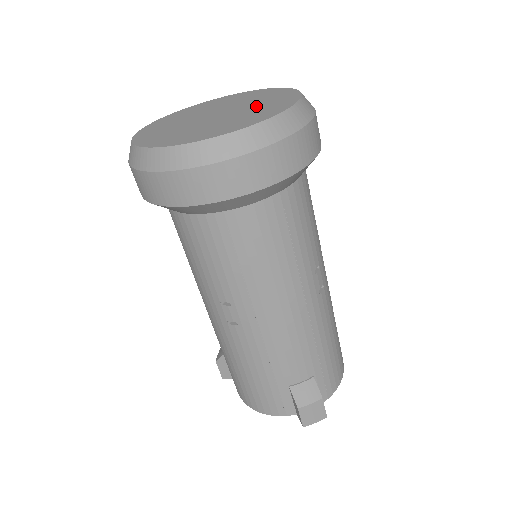
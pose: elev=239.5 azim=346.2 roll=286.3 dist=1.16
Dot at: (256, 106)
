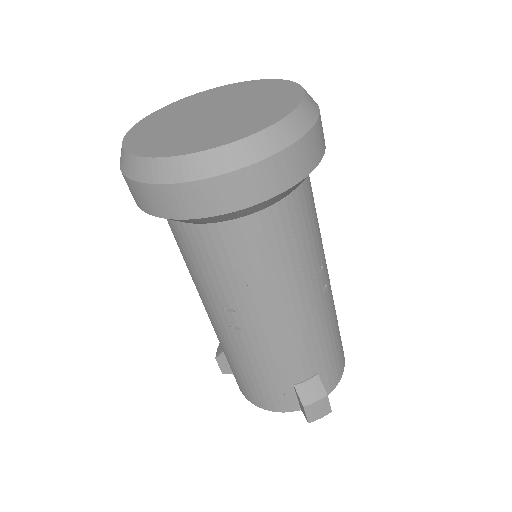
Dot at: (256, 104)
